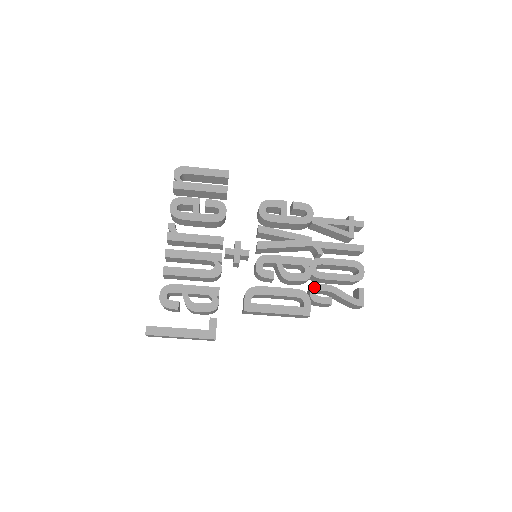
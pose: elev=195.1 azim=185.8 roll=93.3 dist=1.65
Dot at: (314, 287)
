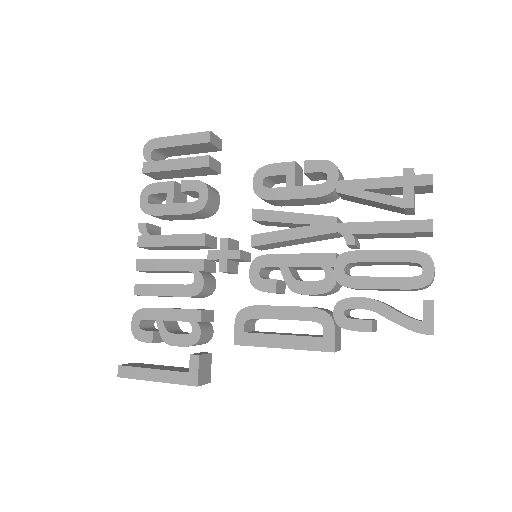
Dot at: (340, 303)
